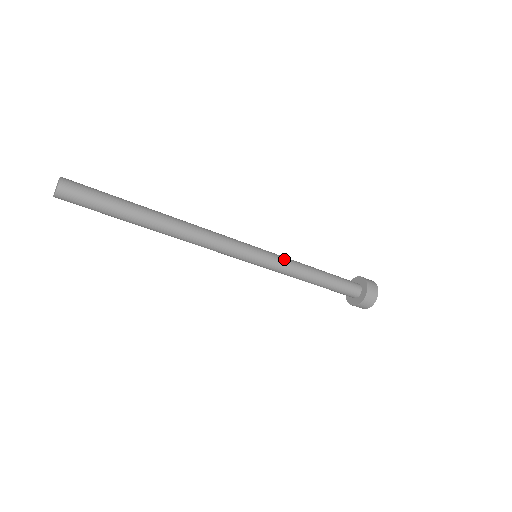
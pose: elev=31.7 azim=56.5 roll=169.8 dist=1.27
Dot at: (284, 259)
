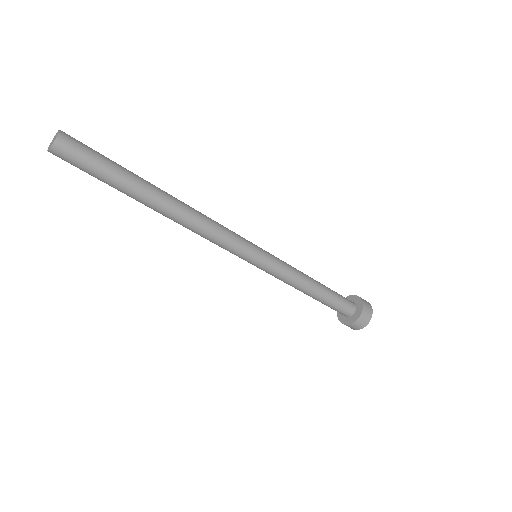
Dot at: (282, 261)
